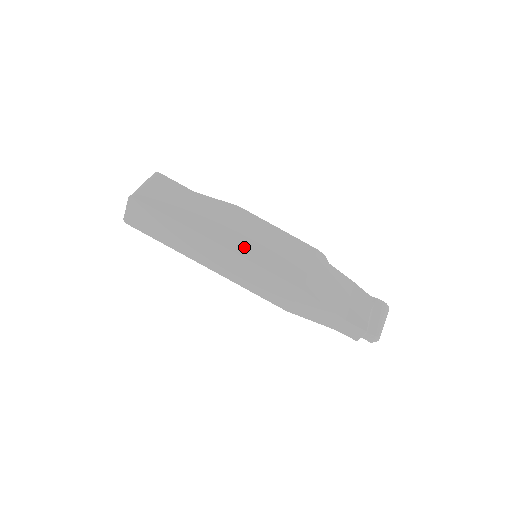
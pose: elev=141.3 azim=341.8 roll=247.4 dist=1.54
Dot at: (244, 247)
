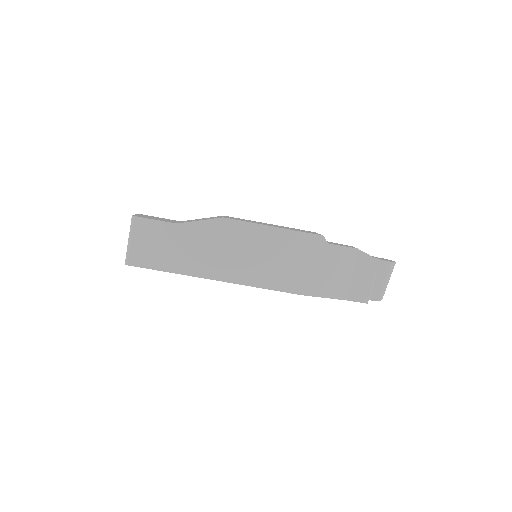
Dot at: (240, 272)
